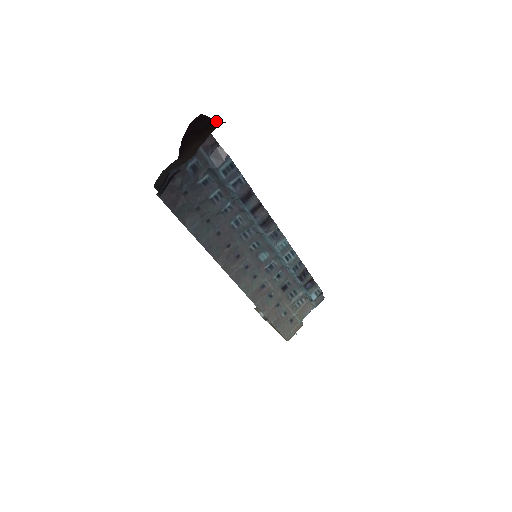
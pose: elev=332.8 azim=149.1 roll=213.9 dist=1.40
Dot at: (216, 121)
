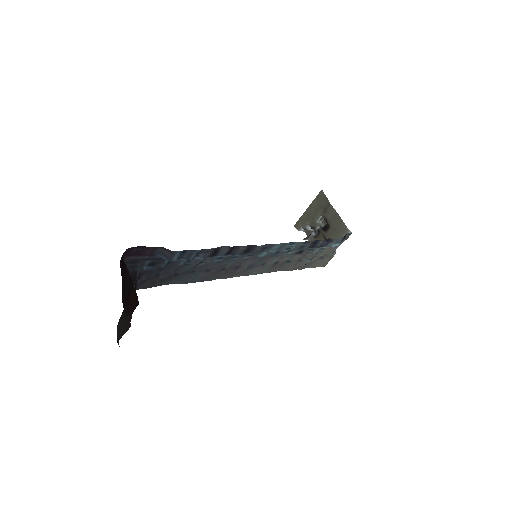
Dot at: (133, 290)
